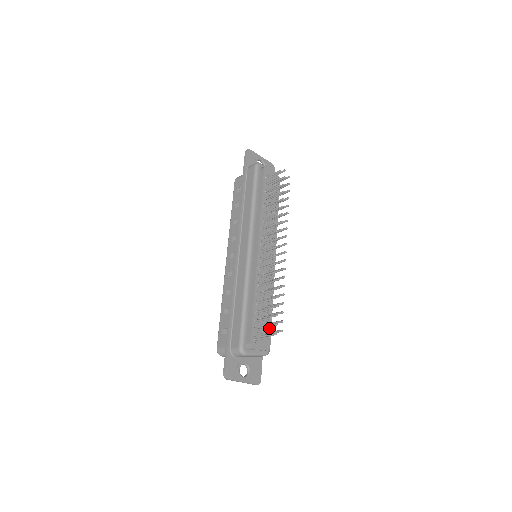
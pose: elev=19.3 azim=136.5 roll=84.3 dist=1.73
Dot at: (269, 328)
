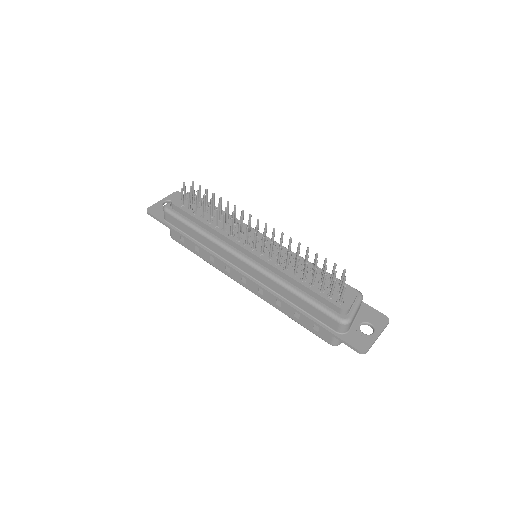
Dot at: (335, 282)
